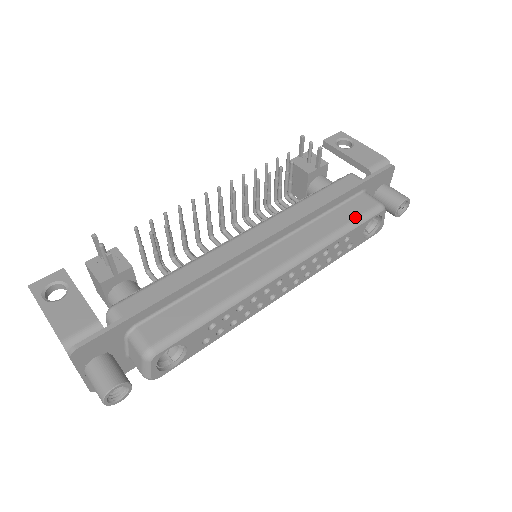
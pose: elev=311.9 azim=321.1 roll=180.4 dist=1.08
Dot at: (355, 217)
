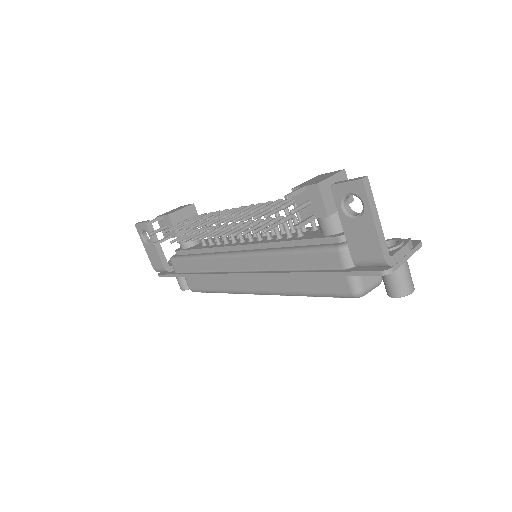
Dot at: (322, 292)
